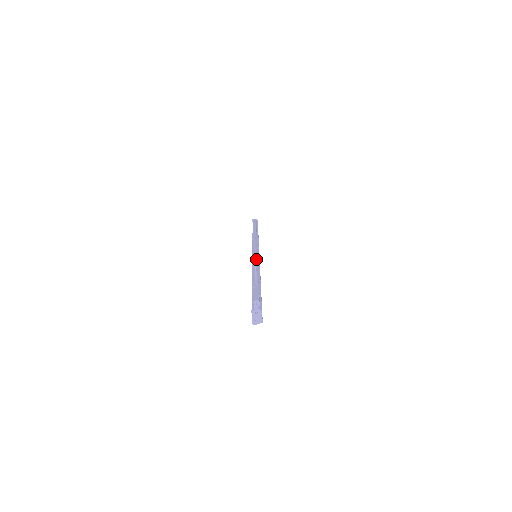
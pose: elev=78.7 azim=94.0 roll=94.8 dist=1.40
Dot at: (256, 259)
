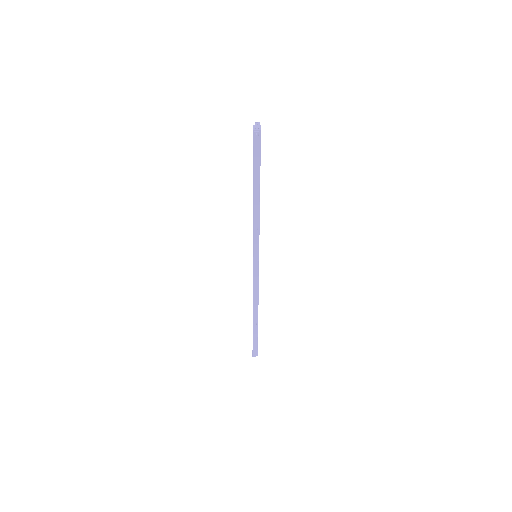
Dot at: occluded
